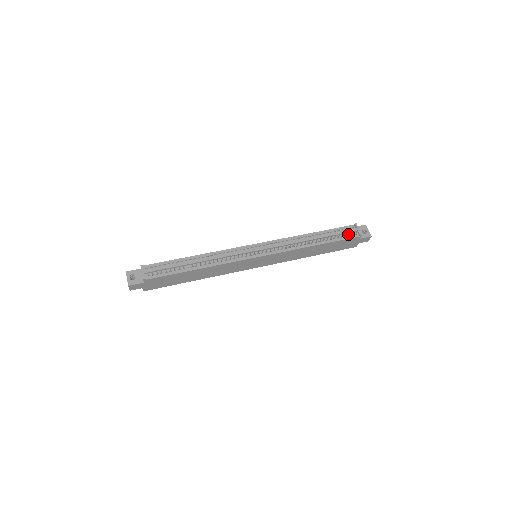
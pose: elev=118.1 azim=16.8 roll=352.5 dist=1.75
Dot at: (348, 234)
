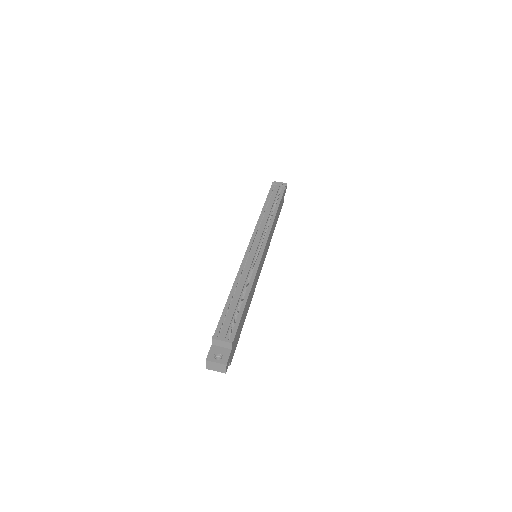
Dot at: occluded
